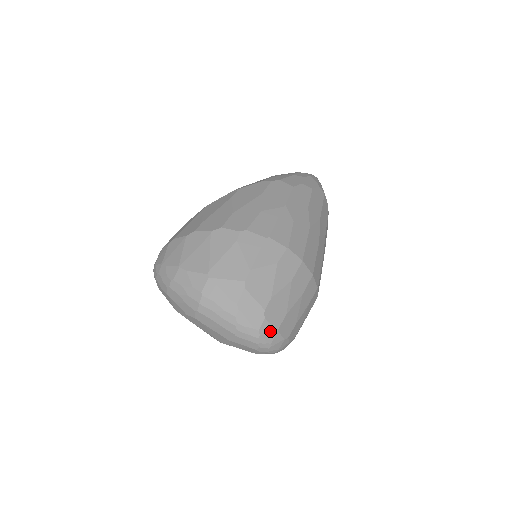
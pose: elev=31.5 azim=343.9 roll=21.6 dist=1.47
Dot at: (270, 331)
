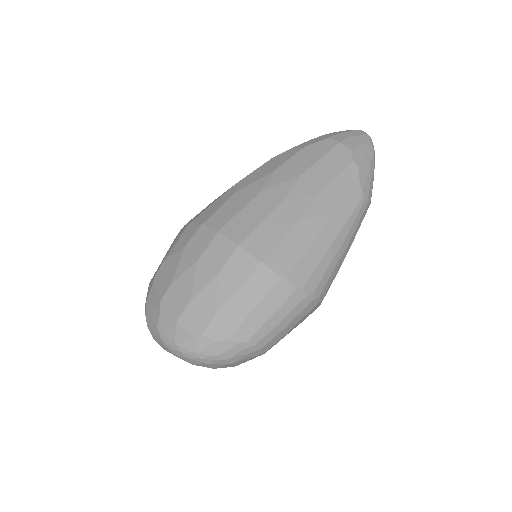
Dot at: (169, 325)
